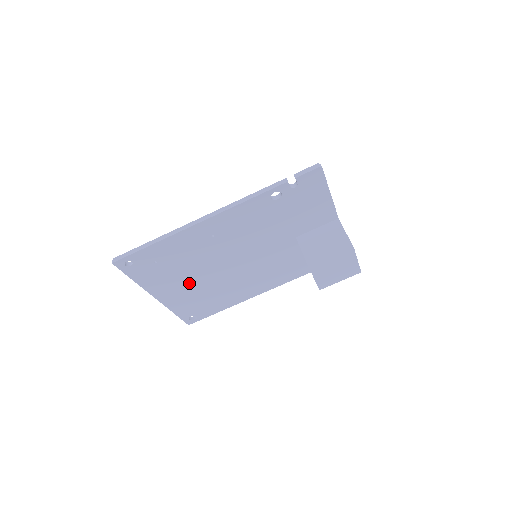
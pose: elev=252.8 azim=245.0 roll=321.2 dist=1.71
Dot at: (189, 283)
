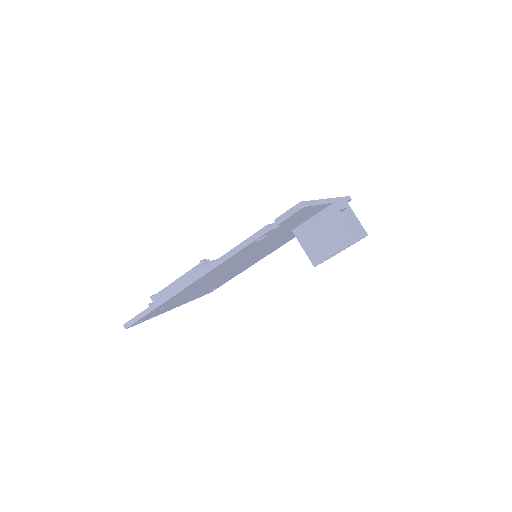
Dot at: occluded
